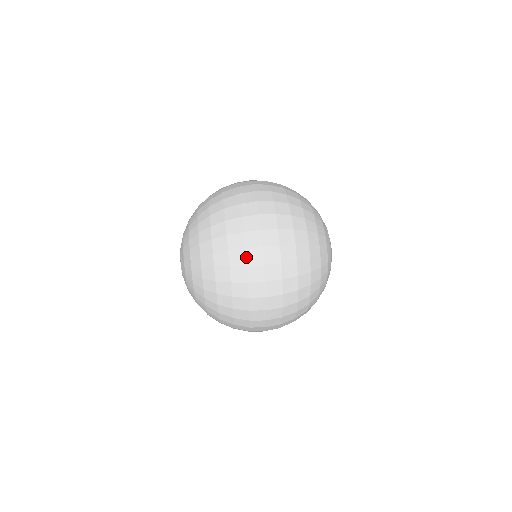
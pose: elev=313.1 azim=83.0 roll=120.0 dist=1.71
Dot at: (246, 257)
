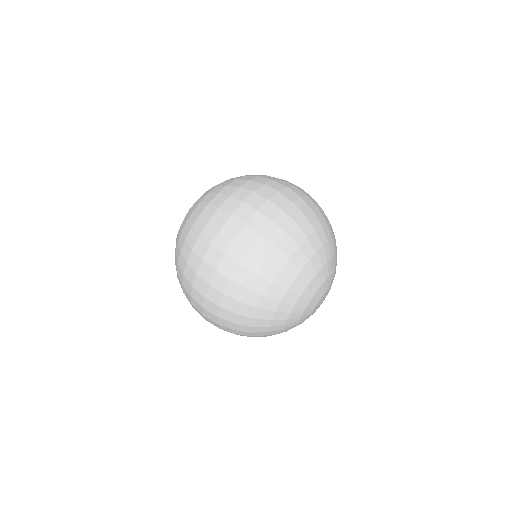
Dot at: (237, 208)
